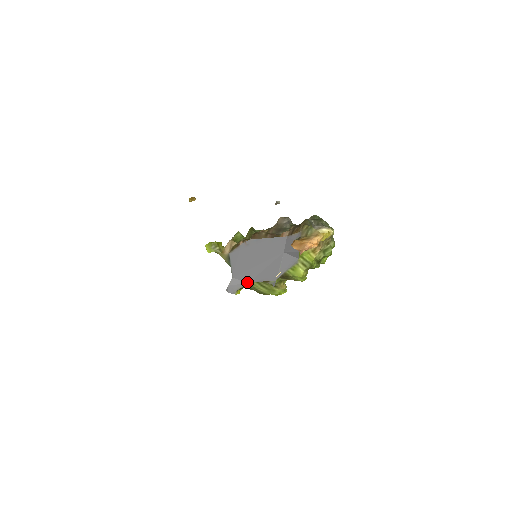
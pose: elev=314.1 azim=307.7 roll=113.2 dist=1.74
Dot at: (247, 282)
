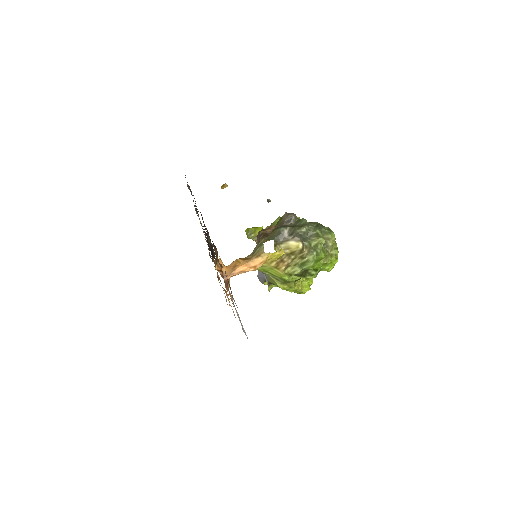
Dot at: occluded
